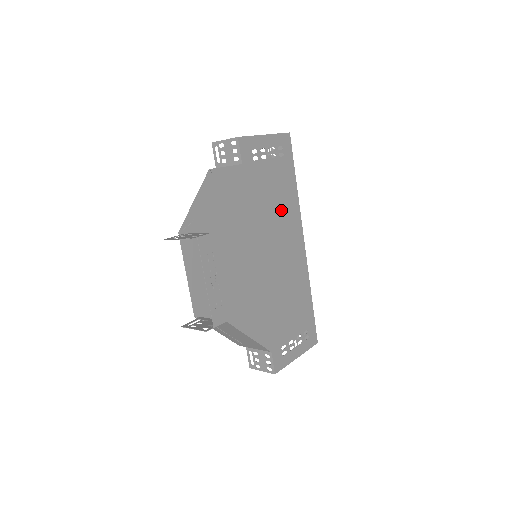
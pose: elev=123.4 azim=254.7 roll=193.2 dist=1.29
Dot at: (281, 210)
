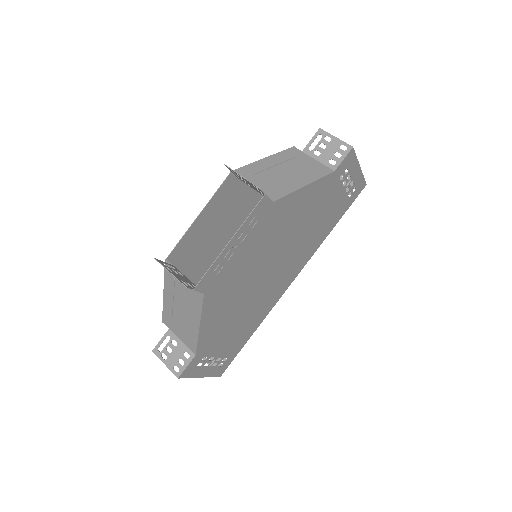
Dot at: (310, 238)
